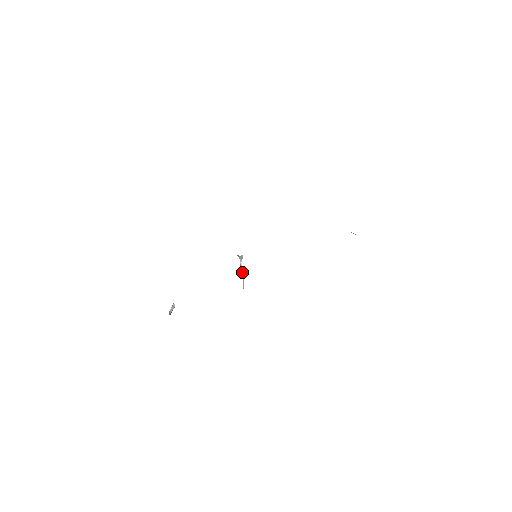
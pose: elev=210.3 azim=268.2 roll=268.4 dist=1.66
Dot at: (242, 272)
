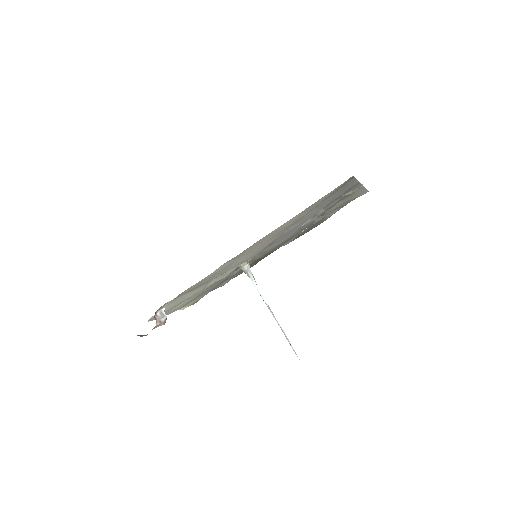
Dot at: (269, 308)
